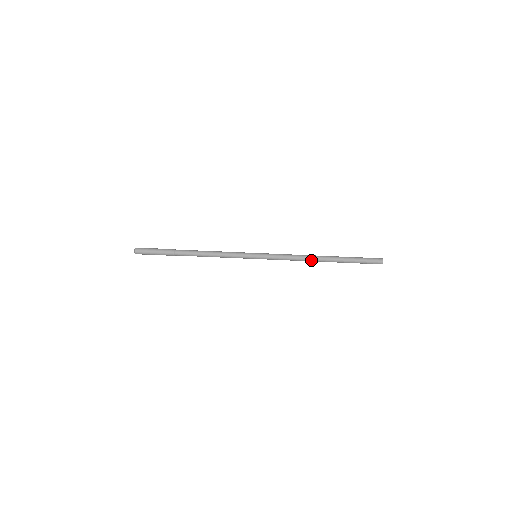
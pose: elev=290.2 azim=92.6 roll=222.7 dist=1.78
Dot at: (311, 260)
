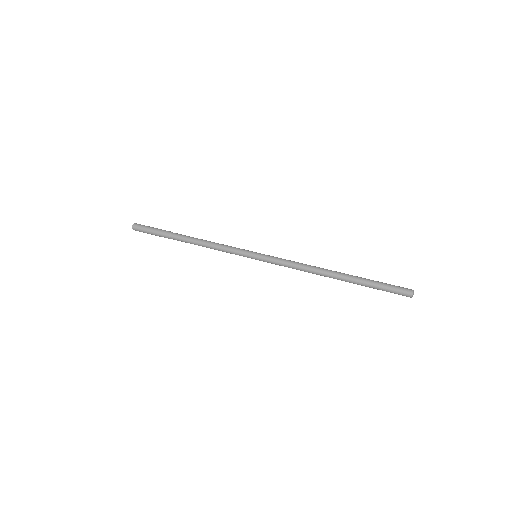
Dot at: (320, 269)
